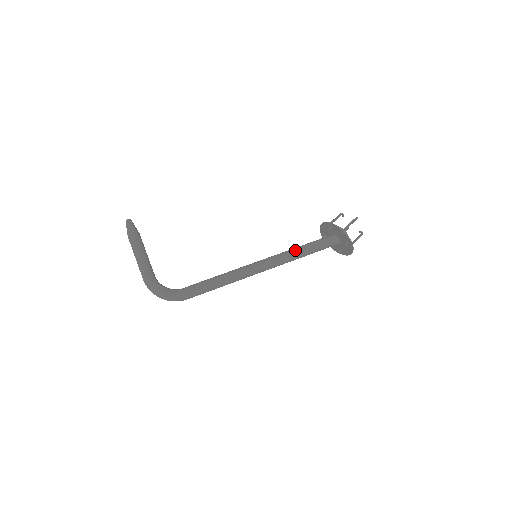
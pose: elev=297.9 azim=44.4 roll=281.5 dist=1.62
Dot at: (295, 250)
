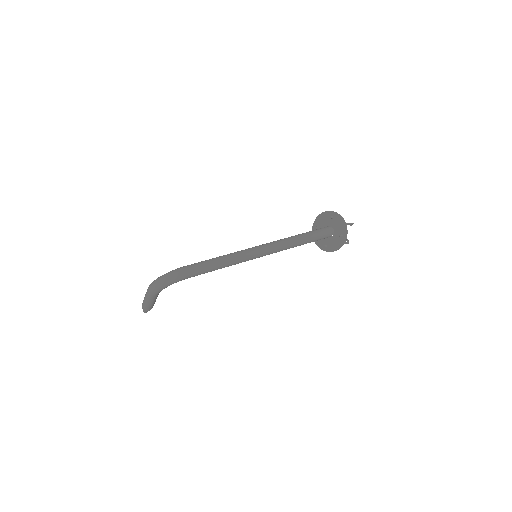
Dot at: occluded
